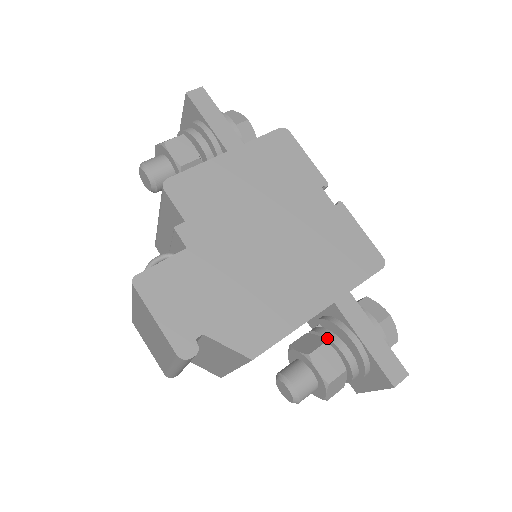
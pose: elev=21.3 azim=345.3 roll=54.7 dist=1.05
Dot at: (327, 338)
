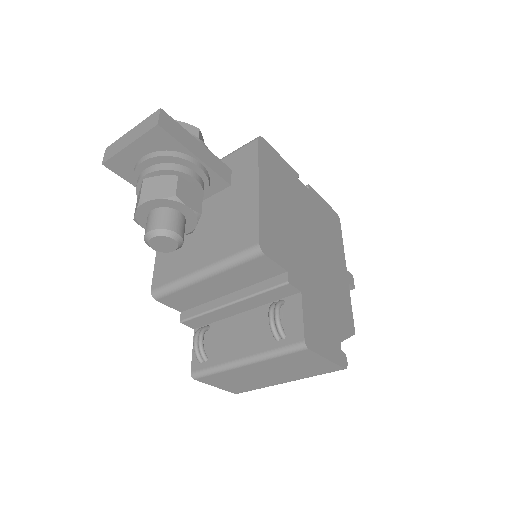
Dot at: occluded
